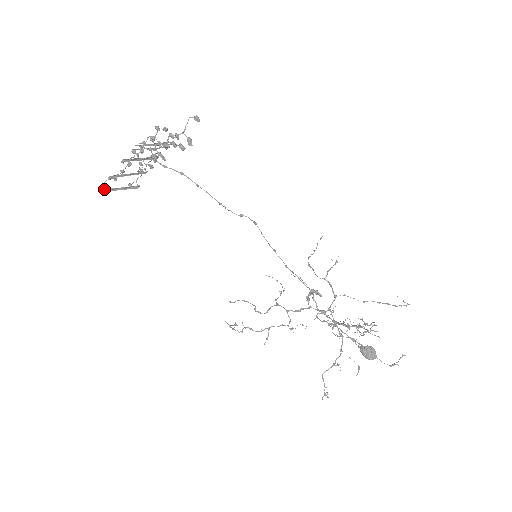
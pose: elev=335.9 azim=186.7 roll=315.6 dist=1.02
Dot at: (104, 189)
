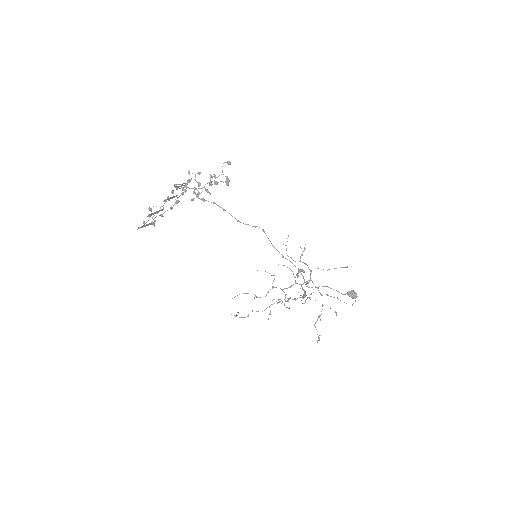
Dot at: (141, 226)
